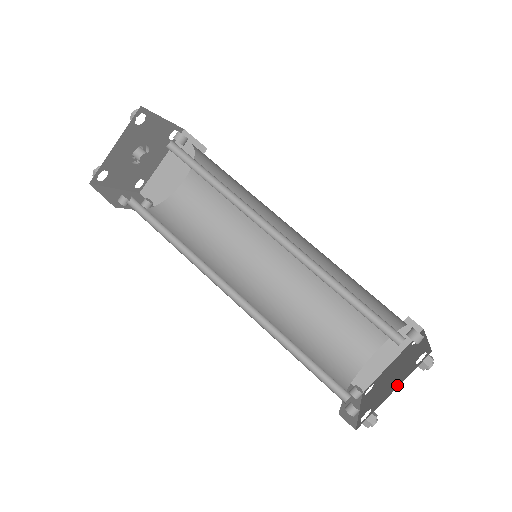
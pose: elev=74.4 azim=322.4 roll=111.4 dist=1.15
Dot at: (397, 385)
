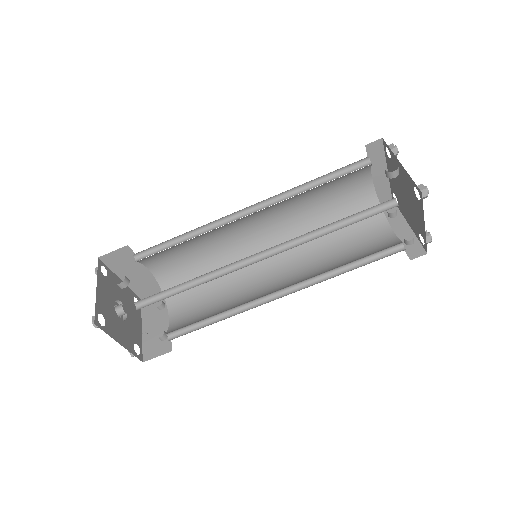
Dot at: (422, 219)
